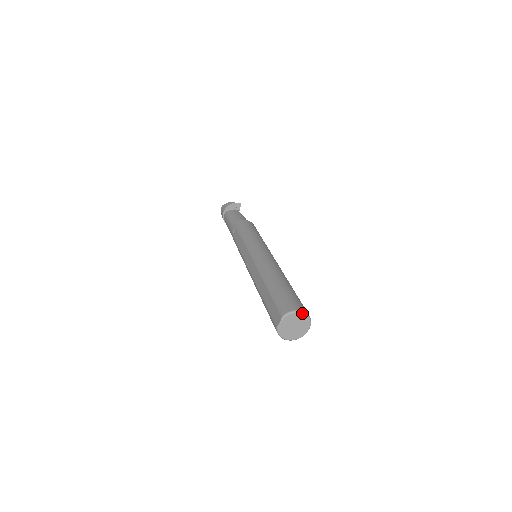
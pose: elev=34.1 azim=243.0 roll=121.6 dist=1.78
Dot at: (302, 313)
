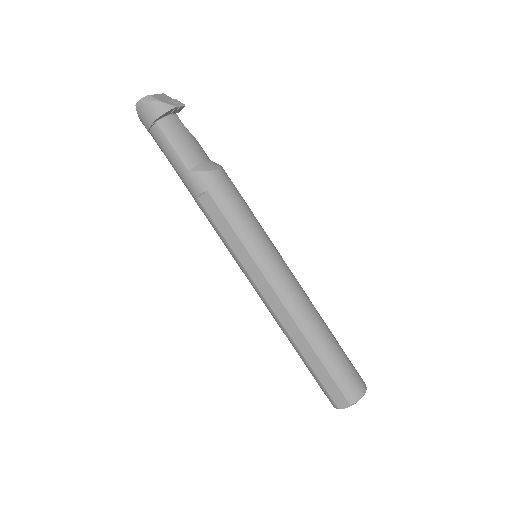
Dot at: (365, 391)
